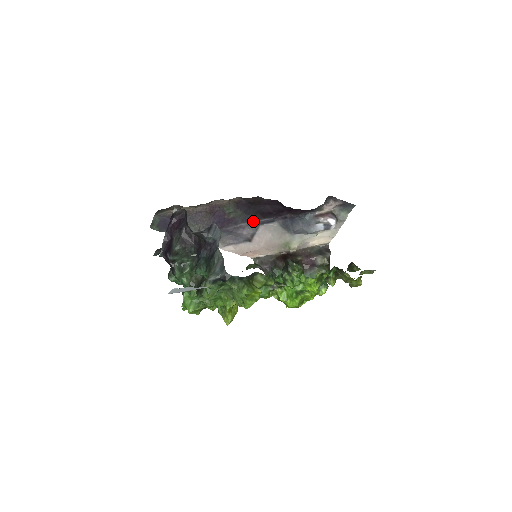
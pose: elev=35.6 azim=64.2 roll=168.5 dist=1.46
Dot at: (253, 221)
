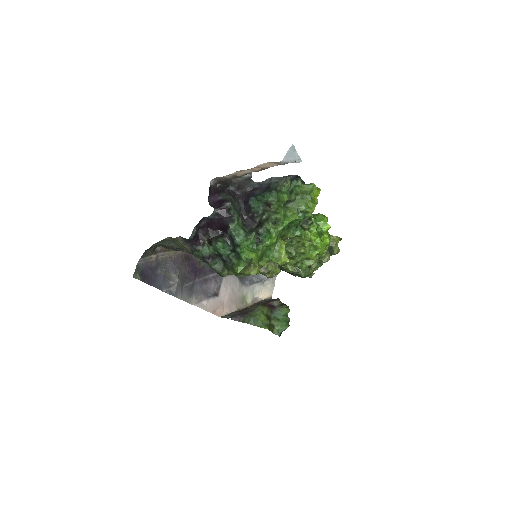
Dot at: occluded
